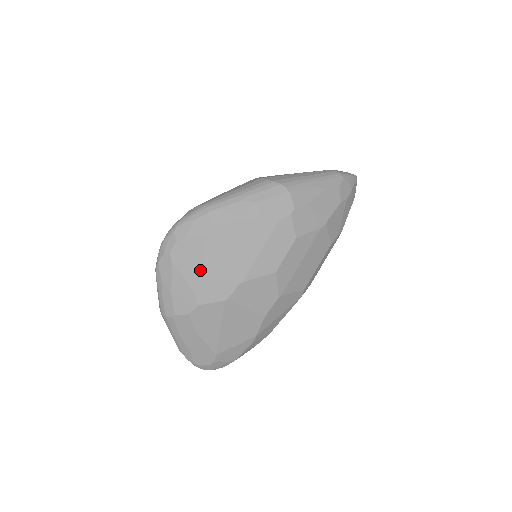
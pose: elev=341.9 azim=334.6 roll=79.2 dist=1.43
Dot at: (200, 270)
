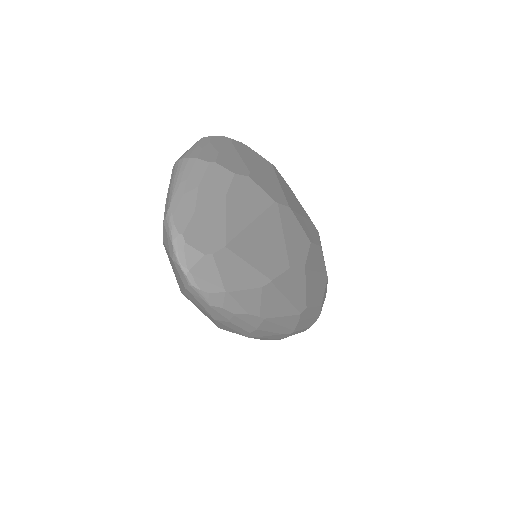
Dot at: (259, 167)
